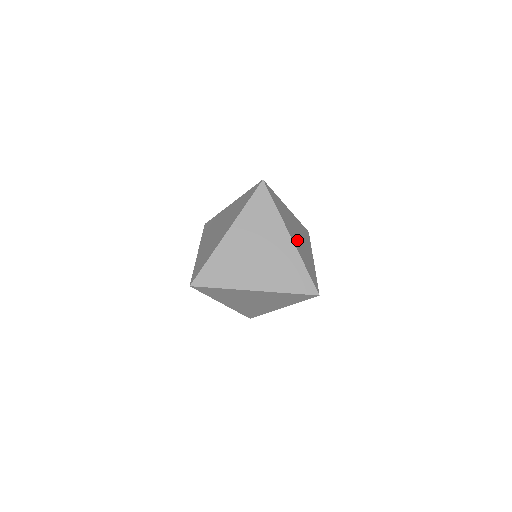
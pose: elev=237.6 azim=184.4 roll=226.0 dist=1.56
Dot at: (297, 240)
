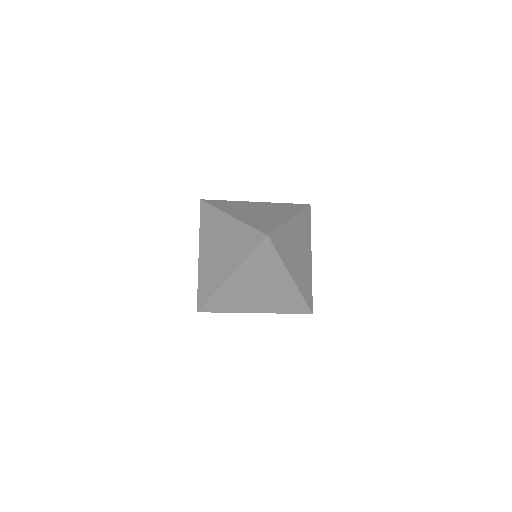
Dot at: occluded
